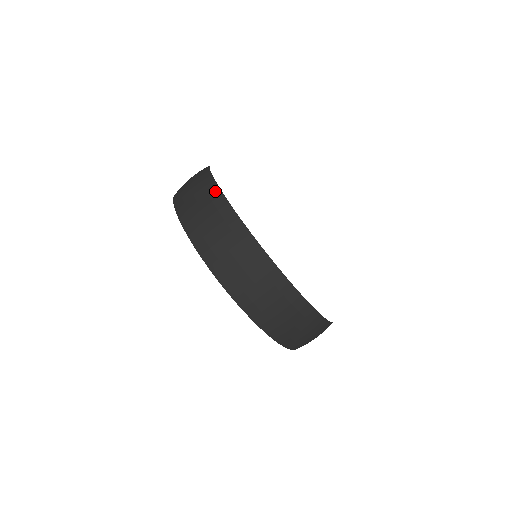
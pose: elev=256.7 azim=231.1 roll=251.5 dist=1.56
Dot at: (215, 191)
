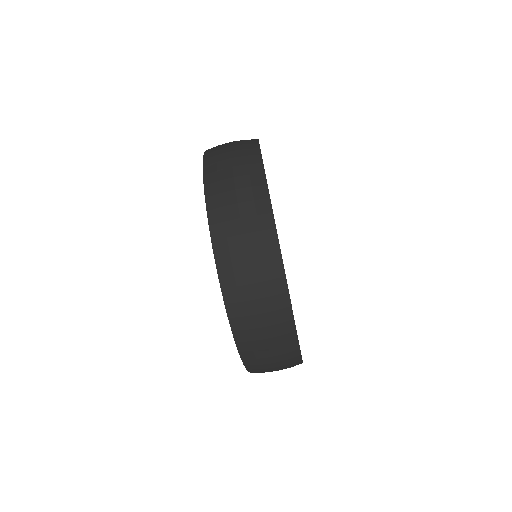
Dot at: (286, 311)
